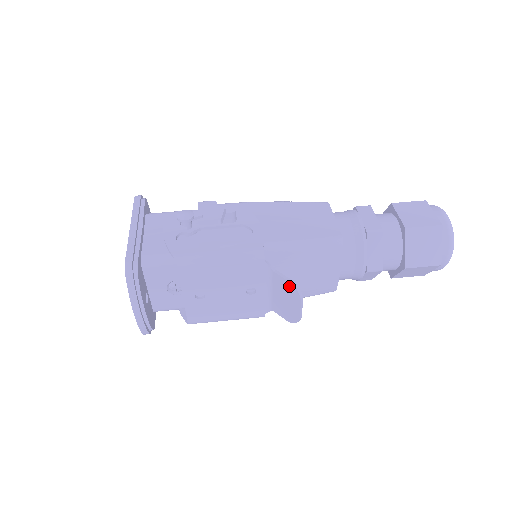
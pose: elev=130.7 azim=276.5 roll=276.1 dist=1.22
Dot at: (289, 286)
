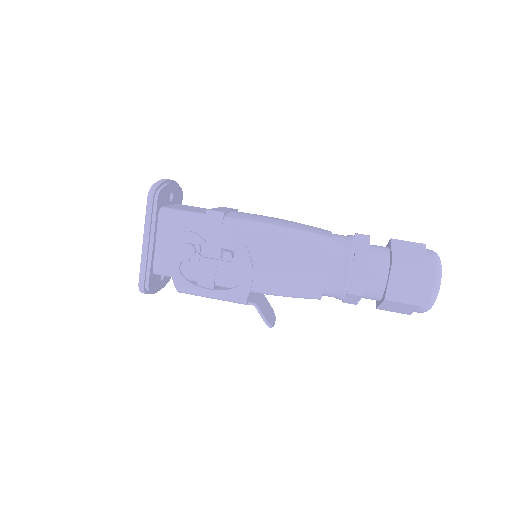
Dot at: (264, 319)
